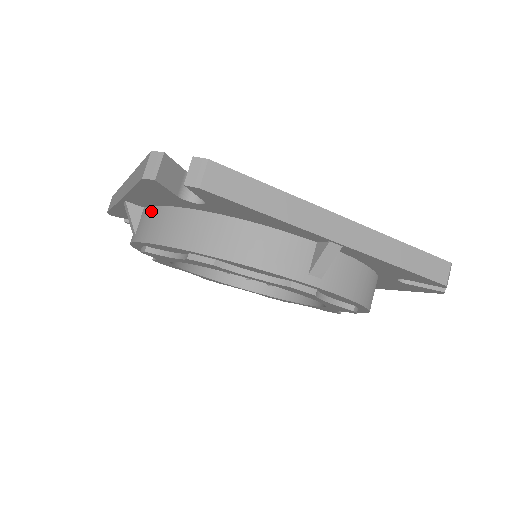
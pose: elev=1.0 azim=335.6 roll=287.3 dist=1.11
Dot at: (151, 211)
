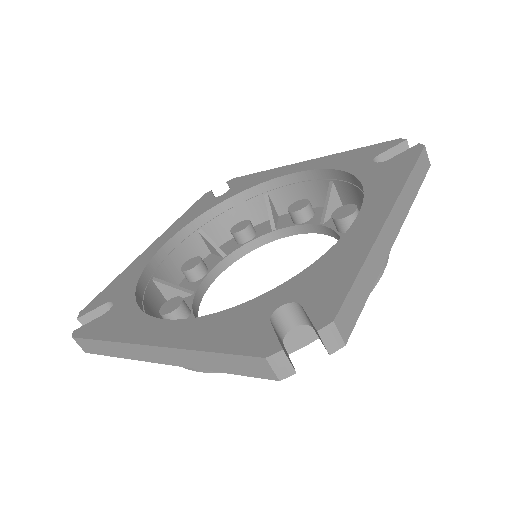
Dot at: occluded
